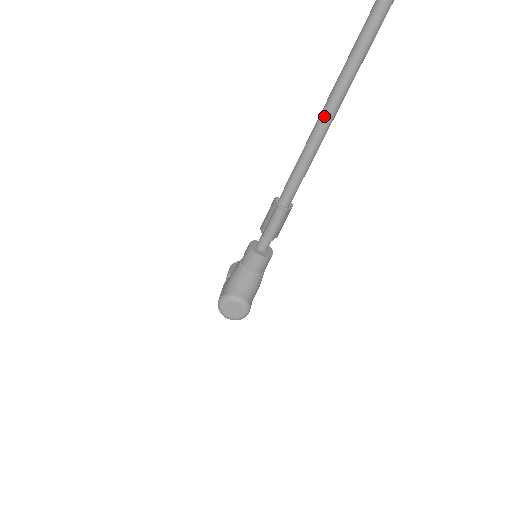
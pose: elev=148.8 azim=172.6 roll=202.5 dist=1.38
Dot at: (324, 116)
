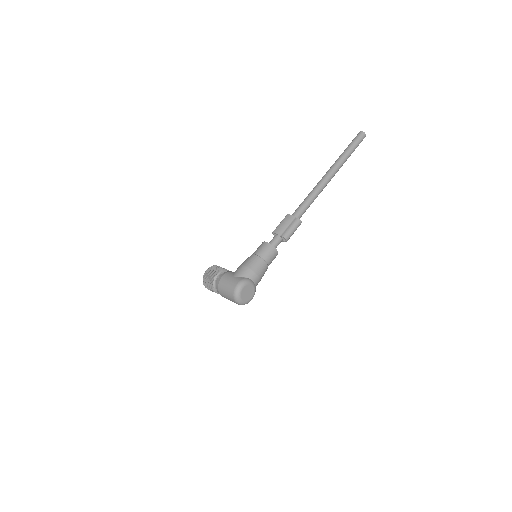
Dot at: (331, 175)
